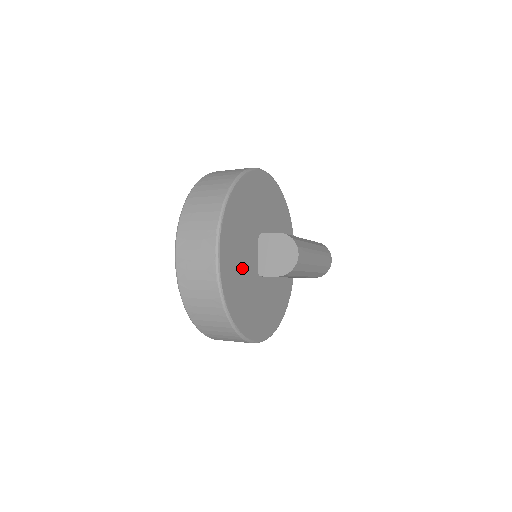
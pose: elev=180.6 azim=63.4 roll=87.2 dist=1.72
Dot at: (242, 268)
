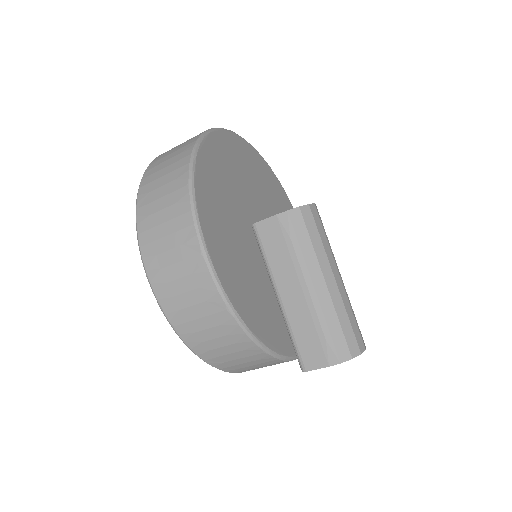
Dot at: (238, 183)
